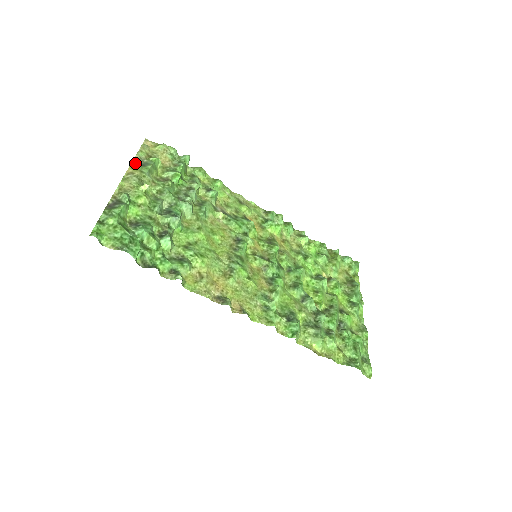
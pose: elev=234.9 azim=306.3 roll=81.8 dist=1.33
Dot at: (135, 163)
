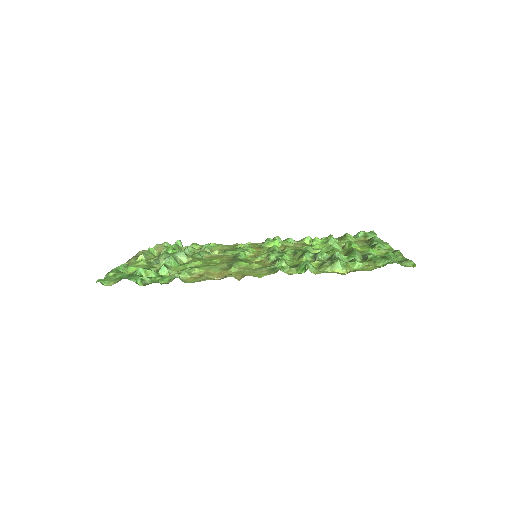
Dot at: occluded
